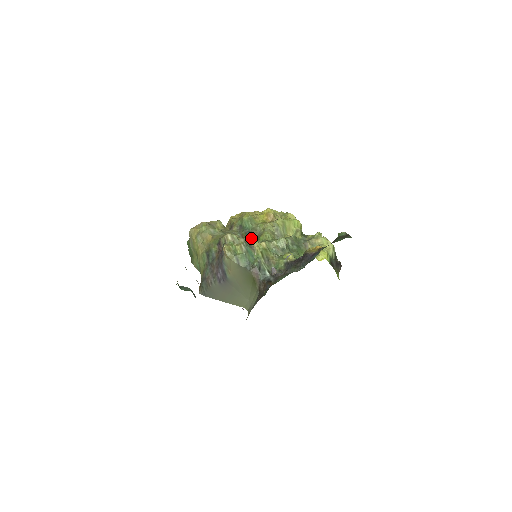
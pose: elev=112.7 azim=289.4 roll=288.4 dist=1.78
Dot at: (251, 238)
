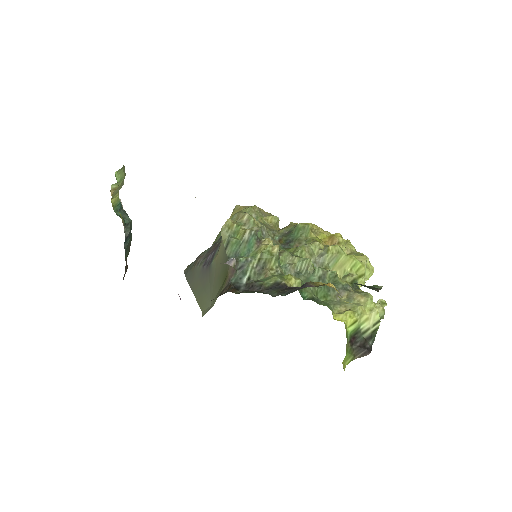
Dot at: (284, 246)
